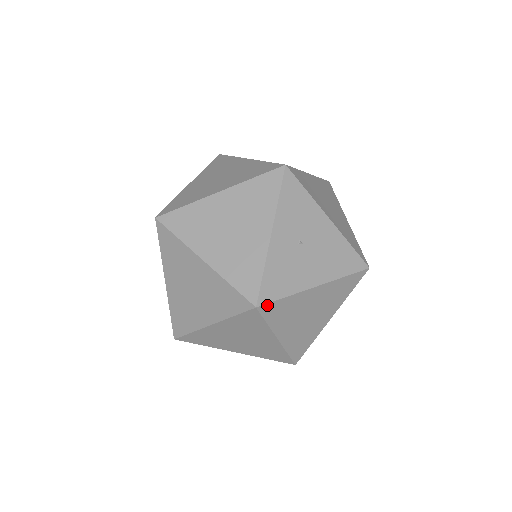
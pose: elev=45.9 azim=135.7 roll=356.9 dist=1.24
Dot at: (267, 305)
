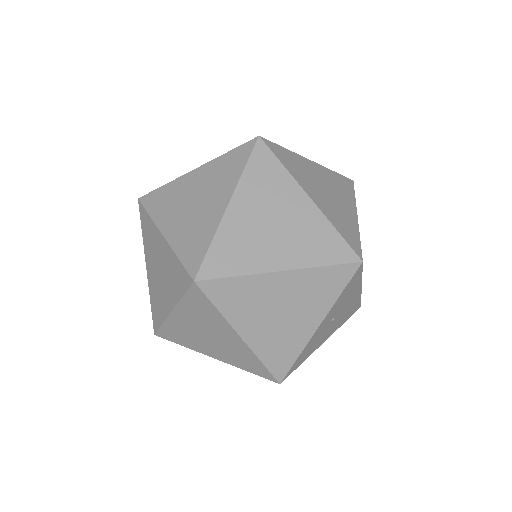
Dot at: (287, 376)
